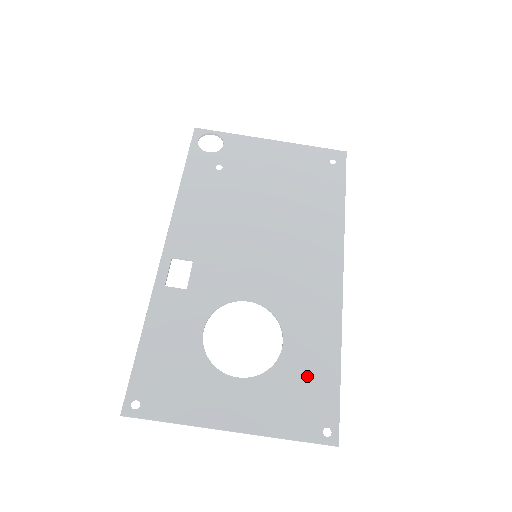
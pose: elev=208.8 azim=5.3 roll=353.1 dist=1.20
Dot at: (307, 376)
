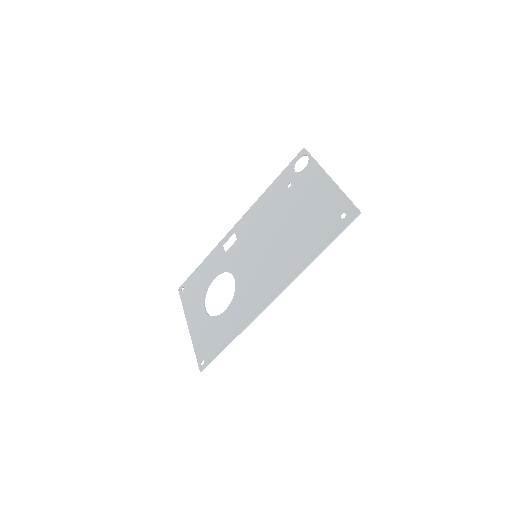
Dot at: (218, 333)
